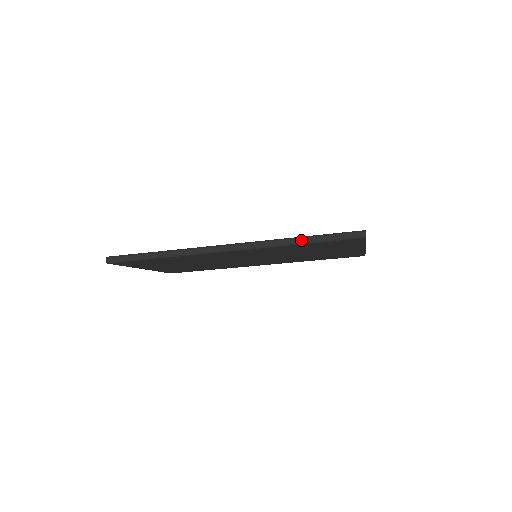
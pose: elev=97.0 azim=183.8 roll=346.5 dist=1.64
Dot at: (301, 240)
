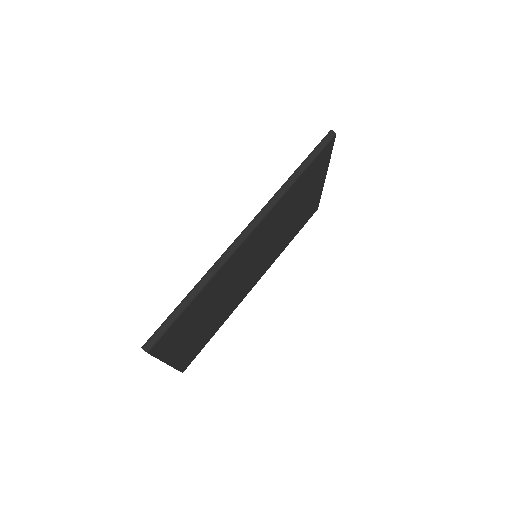
Dot at: (296, 174)
